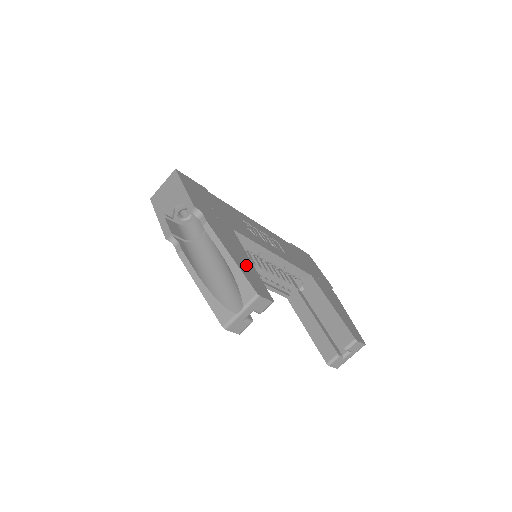
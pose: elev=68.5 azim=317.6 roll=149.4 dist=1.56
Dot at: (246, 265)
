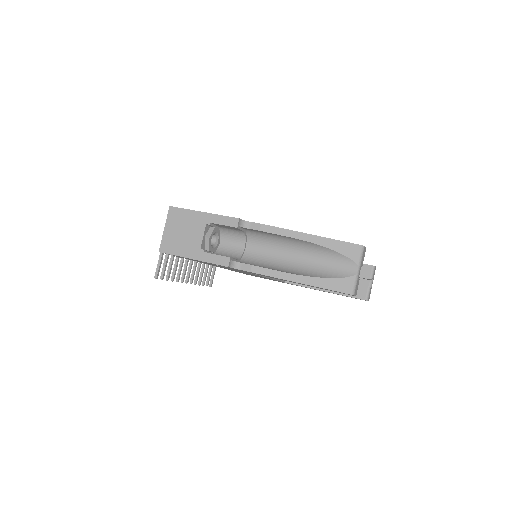
Dot at: occluded
